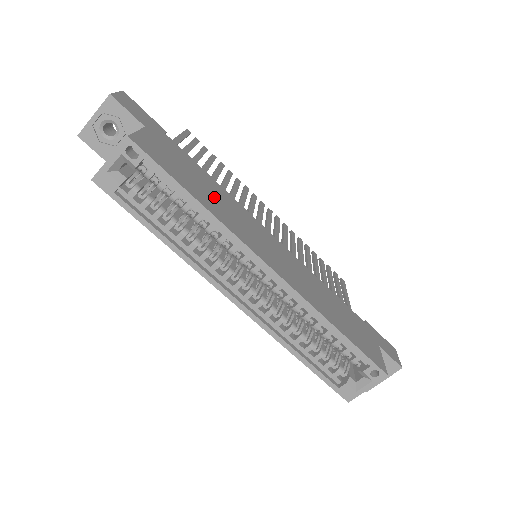
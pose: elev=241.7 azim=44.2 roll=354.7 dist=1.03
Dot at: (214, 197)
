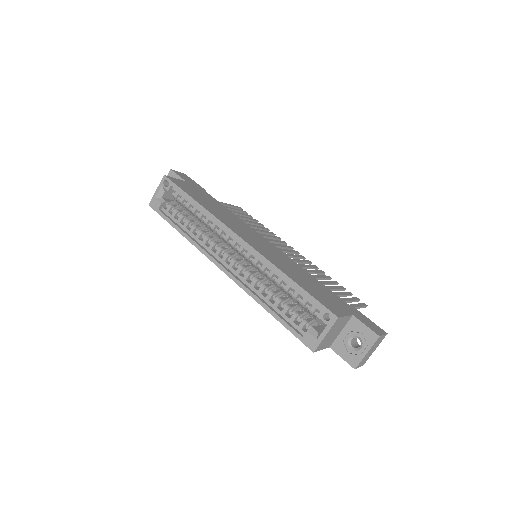
Dot at: (218, 210)
